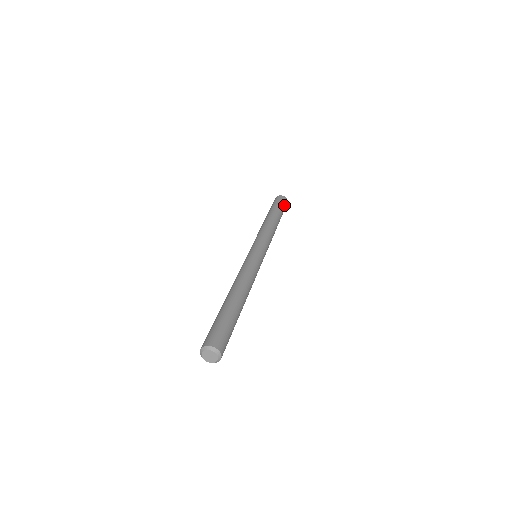
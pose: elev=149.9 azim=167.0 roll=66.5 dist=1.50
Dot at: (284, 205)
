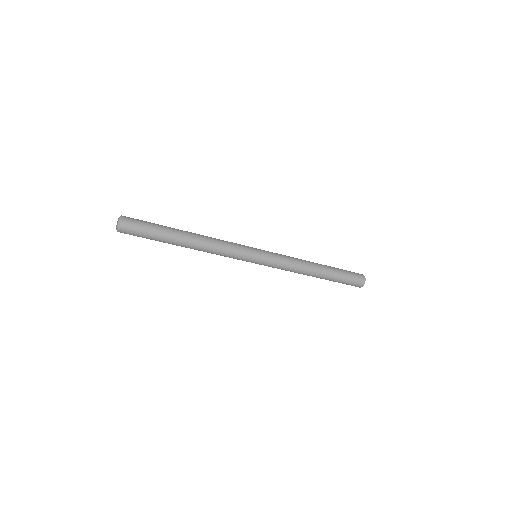
Dot at: (352, 274)
